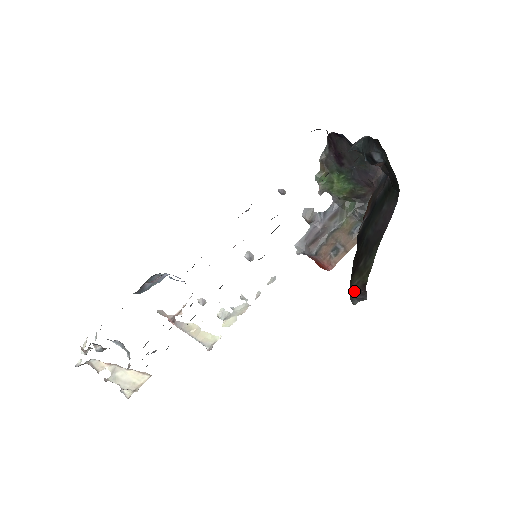
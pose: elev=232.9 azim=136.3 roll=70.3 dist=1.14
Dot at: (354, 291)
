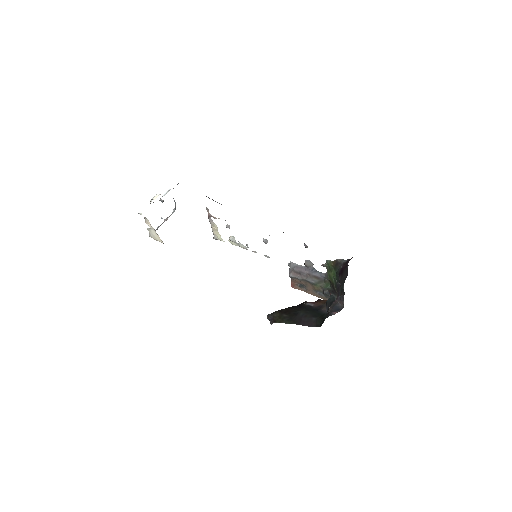
Dot at: (271, 316)
